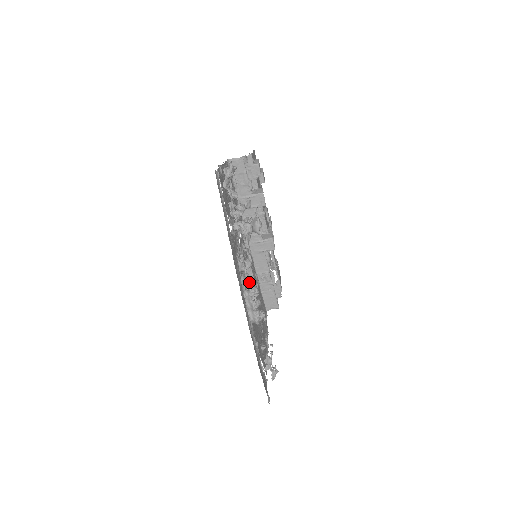
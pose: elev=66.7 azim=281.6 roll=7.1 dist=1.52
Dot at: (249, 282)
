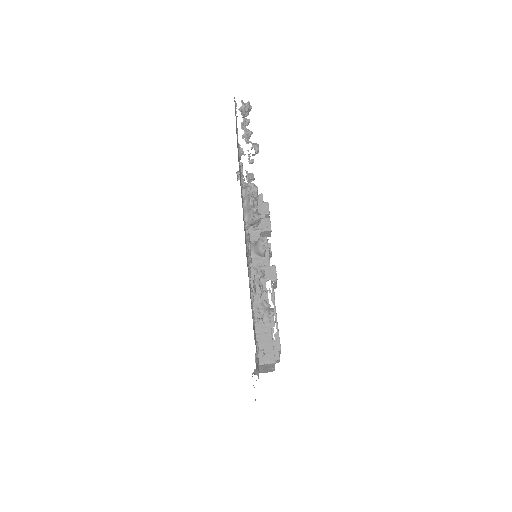
Dot at: (249, 181)
